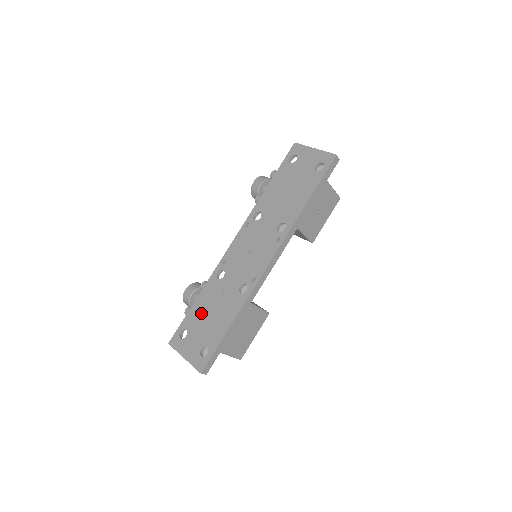
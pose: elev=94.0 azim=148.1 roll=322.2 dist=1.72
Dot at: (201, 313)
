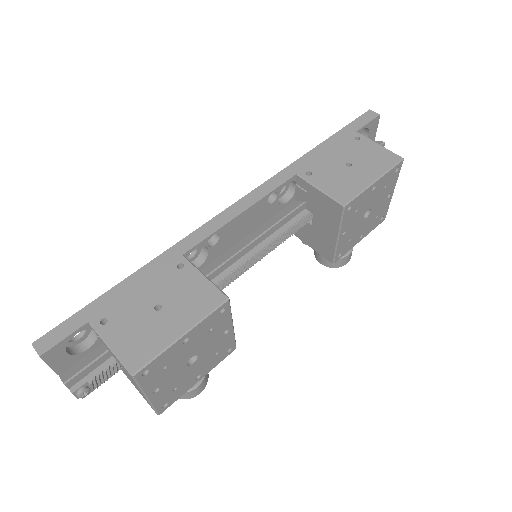
Dot at: occluded
